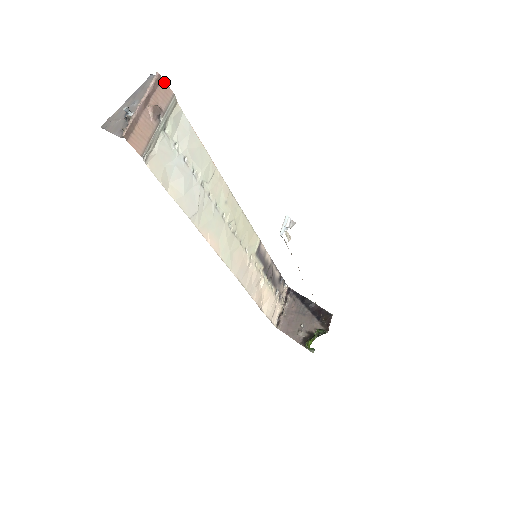
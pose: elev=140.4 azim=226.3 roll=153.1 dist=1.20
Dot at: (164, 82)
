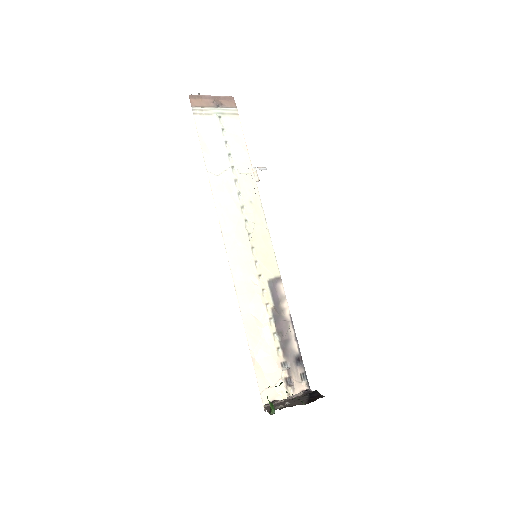
Dot at: occluded
